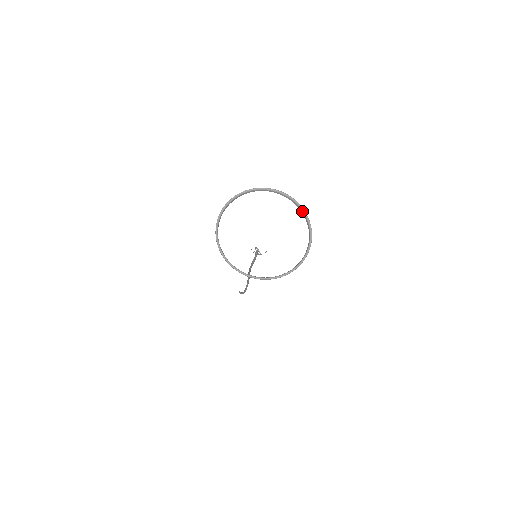
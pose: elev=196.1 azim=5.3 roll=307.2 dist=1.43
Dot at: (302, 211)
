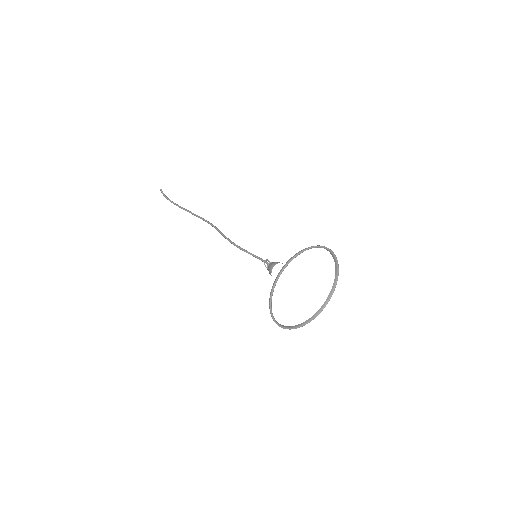
Dot at: (334, 286)
